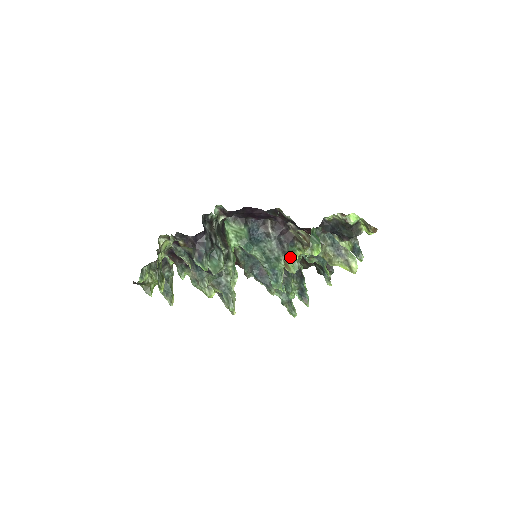
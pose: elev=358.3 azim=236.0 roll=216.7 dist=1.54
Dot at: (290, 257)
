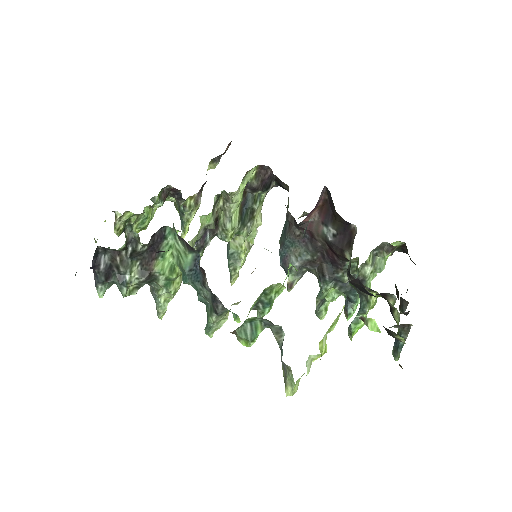
Dot at: occluded
